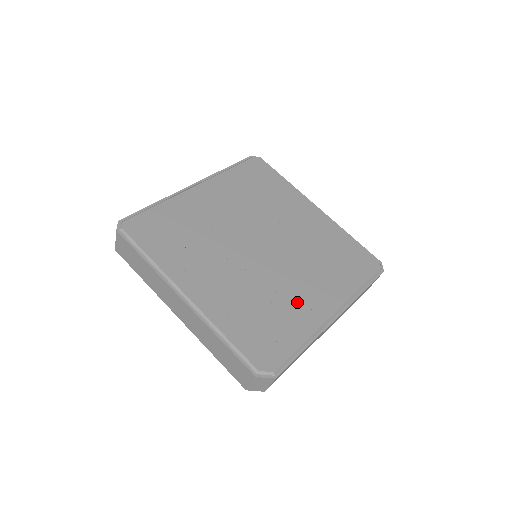
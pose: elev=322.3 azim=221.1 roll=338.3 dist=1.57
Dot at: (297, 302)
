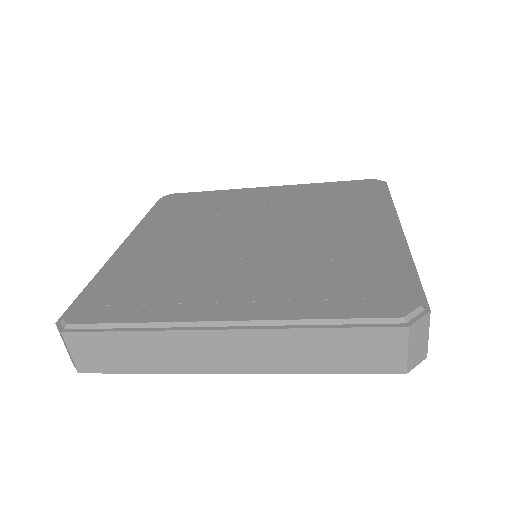
Dot at: (349, 243)
